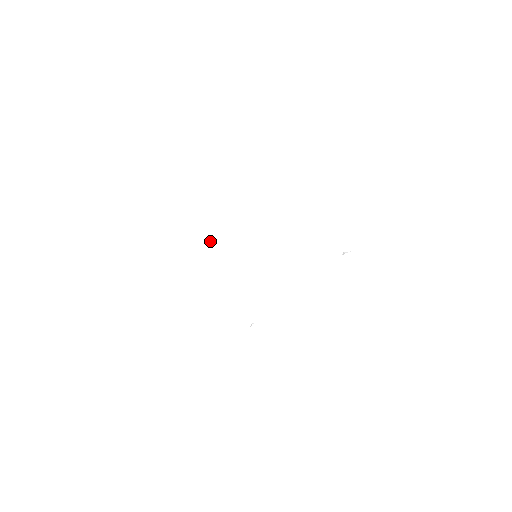
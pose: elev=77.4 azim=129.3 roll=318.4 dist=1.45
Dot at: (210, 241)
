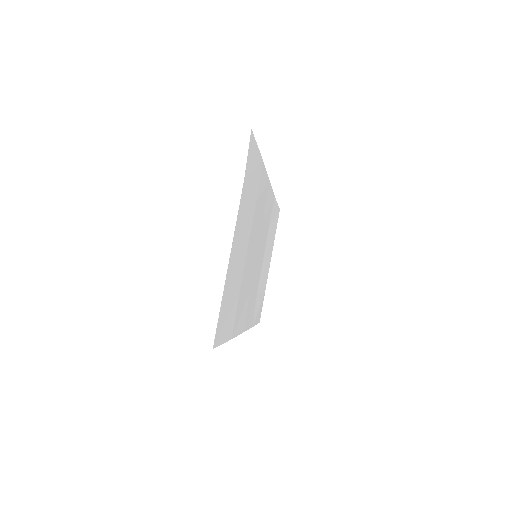
Dot at: (243, 268)
